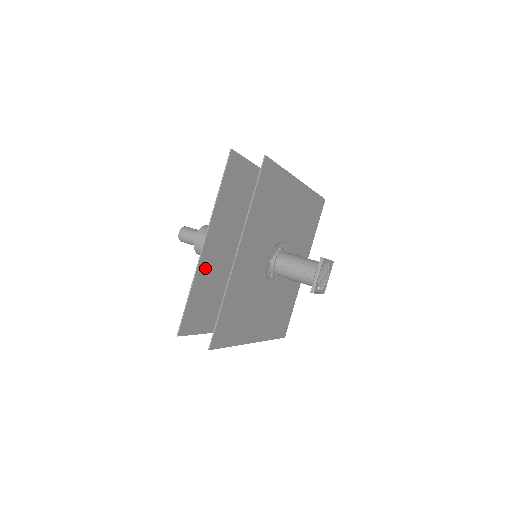
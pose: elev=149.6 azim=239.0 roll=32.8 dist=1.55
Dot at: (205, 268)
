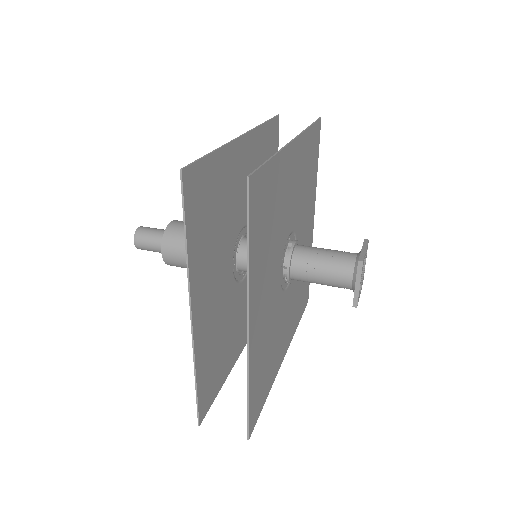
Dot at: (230, 163)
